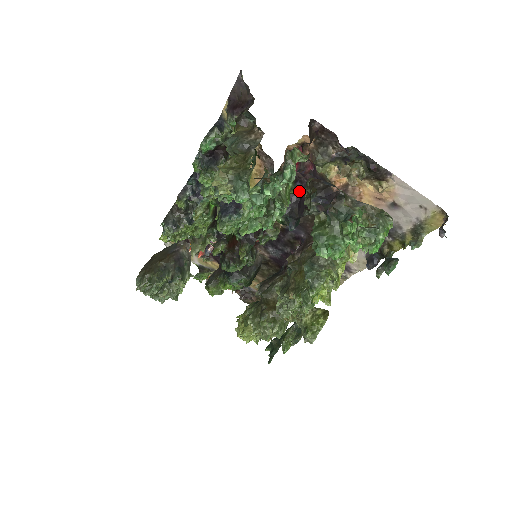
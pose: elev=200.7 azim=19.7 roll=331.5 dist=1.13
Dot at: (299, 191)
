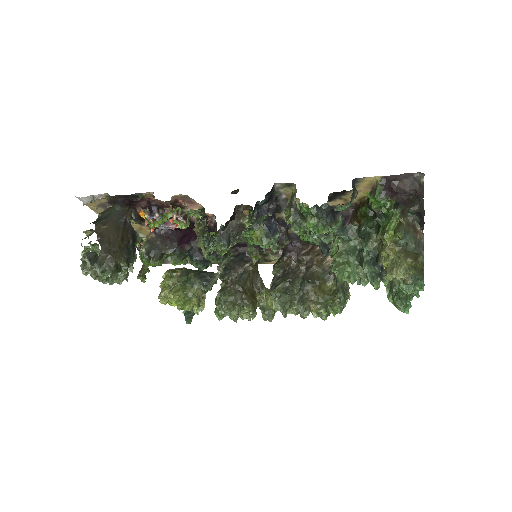
Dot at: occluded
